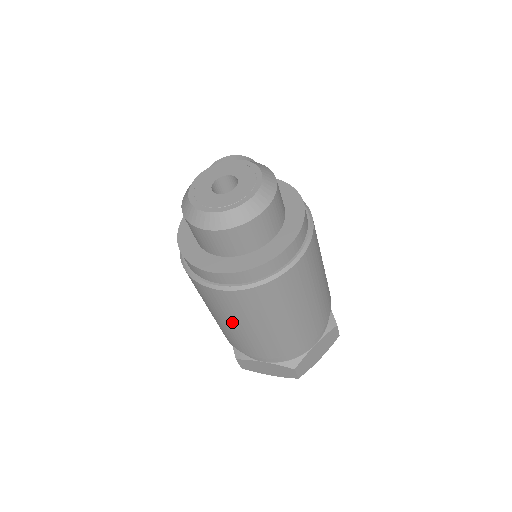
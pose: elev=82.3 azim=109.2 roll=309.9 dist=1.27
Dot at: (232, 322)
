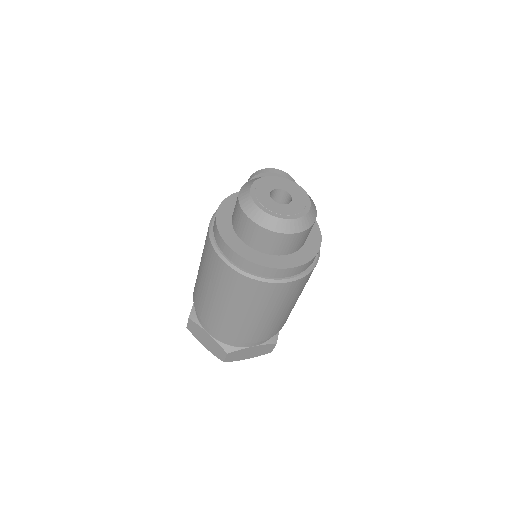
Dot at: (213, 290)
